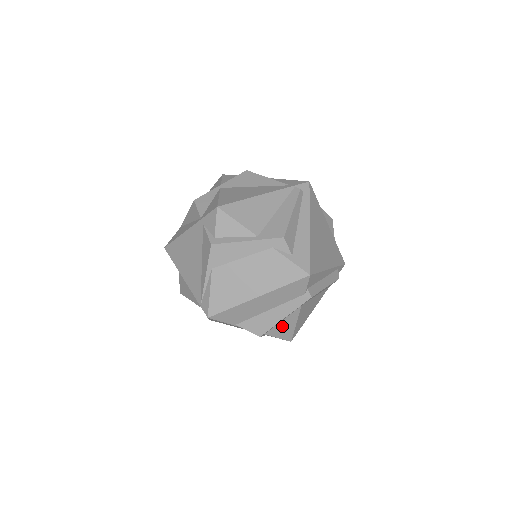
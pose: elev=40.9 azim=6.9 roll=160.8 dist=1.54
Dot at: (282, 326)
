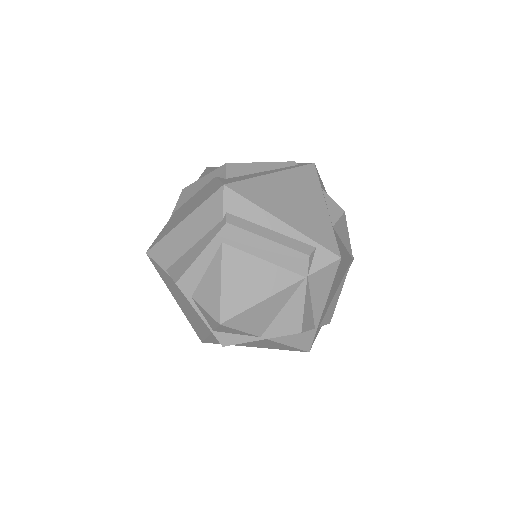
Dot at: (207, 284)
